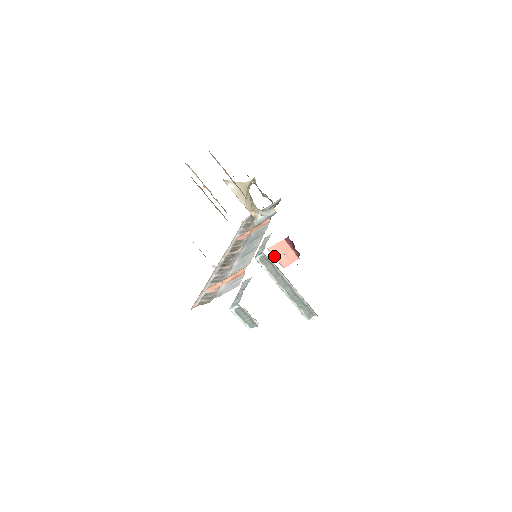
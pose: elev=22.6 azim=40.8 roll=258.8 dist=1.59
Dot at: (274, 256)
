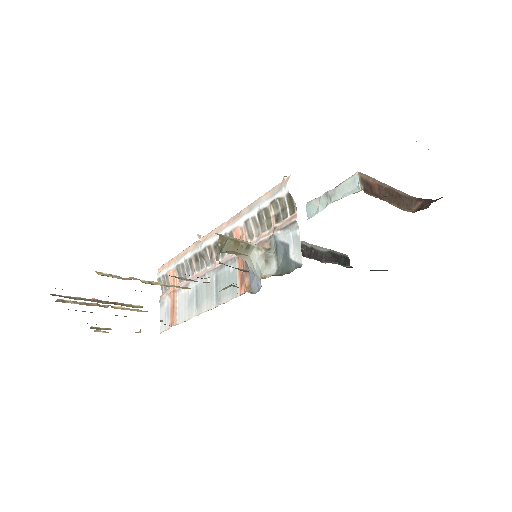
Dot at: occluded
